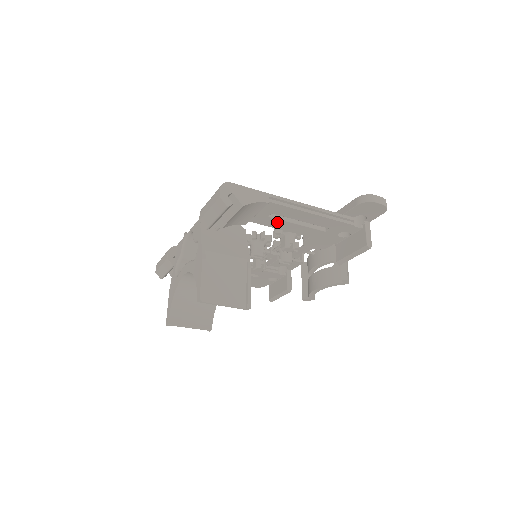
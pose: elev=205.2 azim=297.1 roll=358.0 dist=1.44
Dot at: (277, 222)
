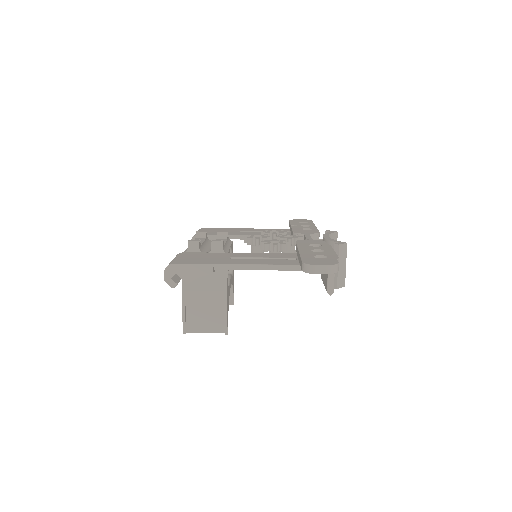
Dot at: occluded
